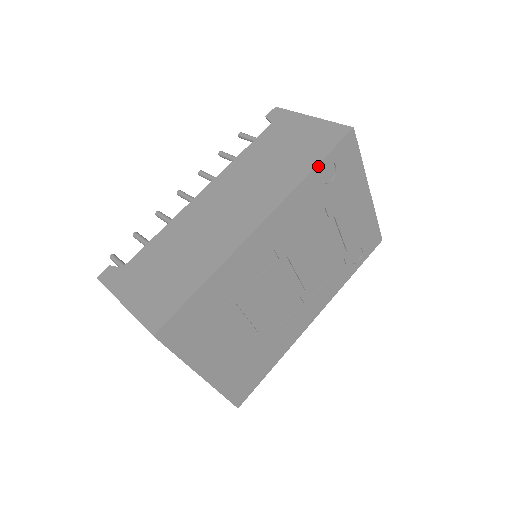
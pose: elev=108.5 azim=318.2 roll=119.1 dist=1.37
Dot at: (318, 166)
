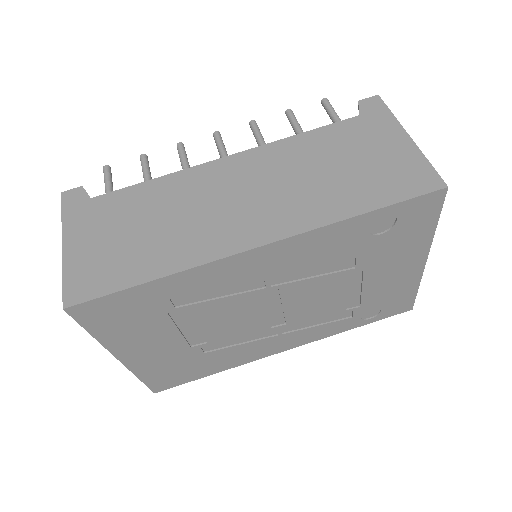
Dot at: (371, 212)
